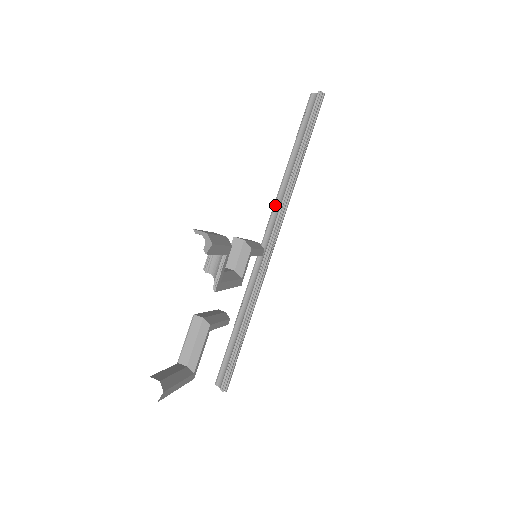
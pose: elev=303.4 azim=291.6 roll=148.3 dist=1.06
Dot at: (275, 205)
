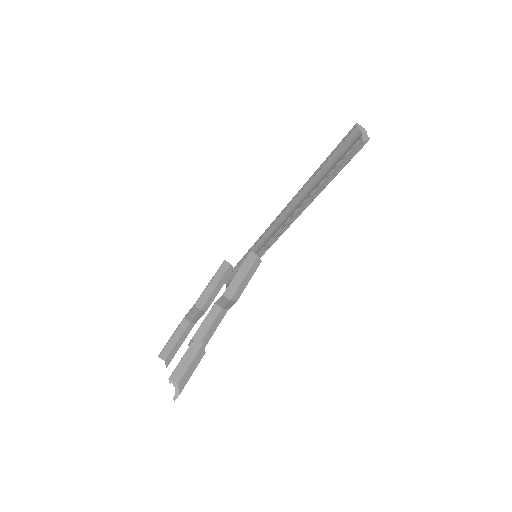
Dot at: (288, 207)
